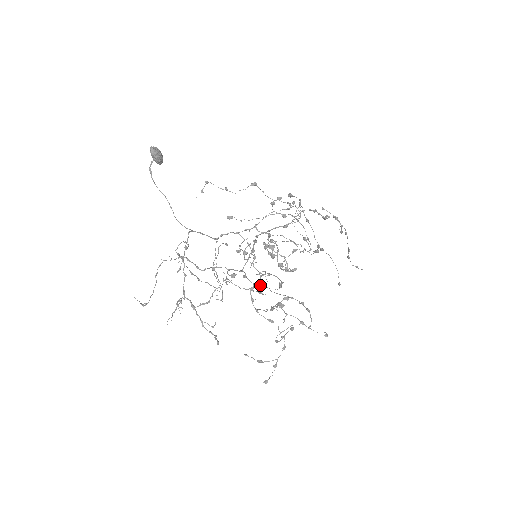
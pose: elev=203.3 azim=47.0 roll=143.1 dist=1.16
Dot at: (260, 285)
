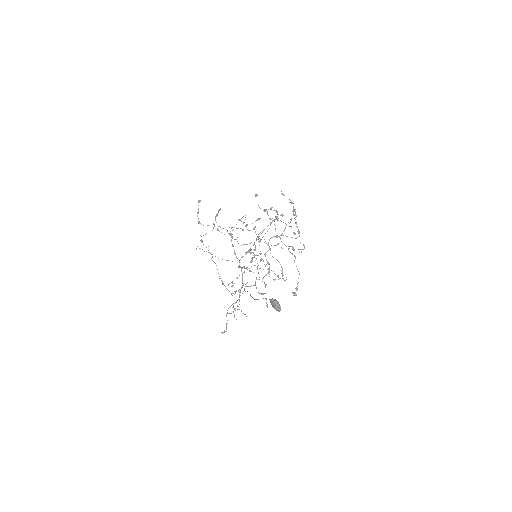
Dot at: occluded
